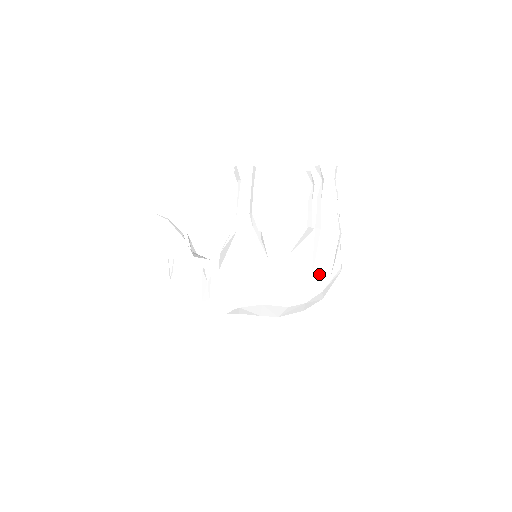
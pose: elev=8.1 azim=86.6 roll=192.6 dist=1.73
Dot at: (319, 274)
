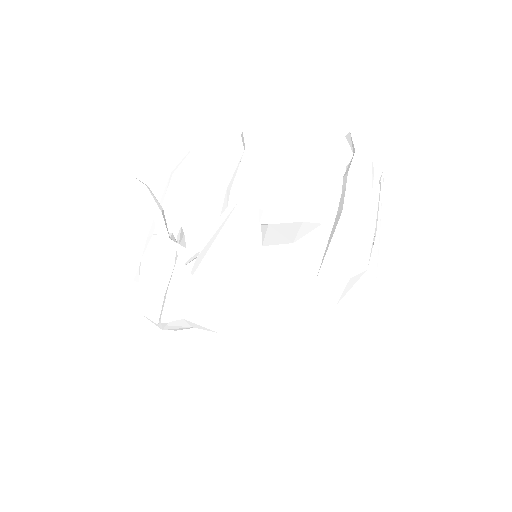
Dot at: (331, 272)
